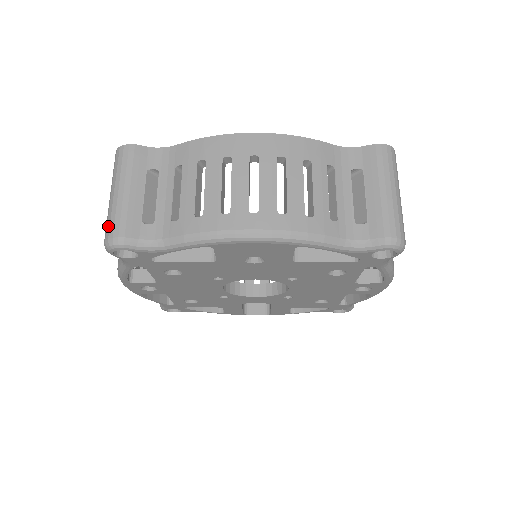
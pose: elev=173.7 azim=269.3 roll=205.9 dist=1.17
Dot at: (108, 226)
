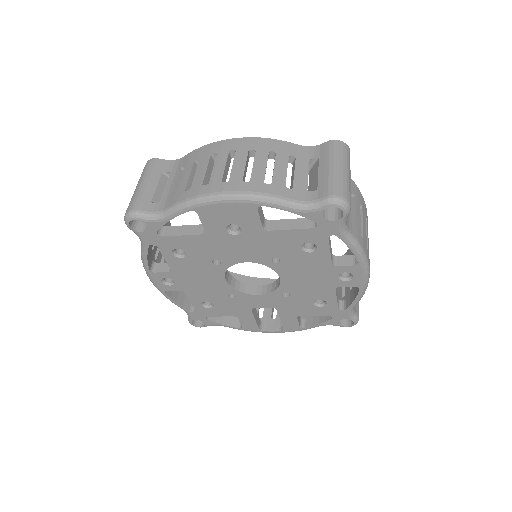
Dot at: (128, 206)
